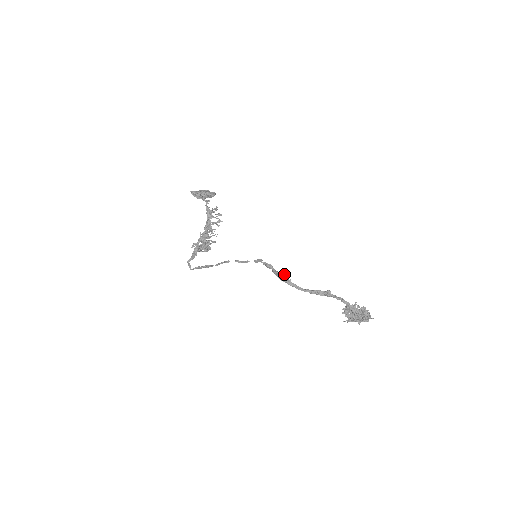
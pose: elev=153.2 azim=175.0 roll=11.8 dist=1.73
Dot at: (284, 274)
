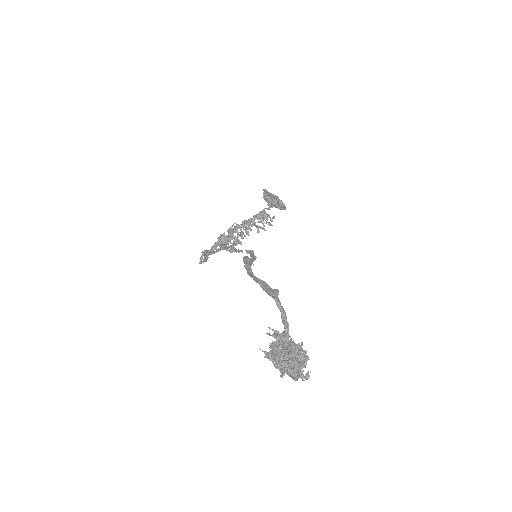
Dot at: (253, 257)
